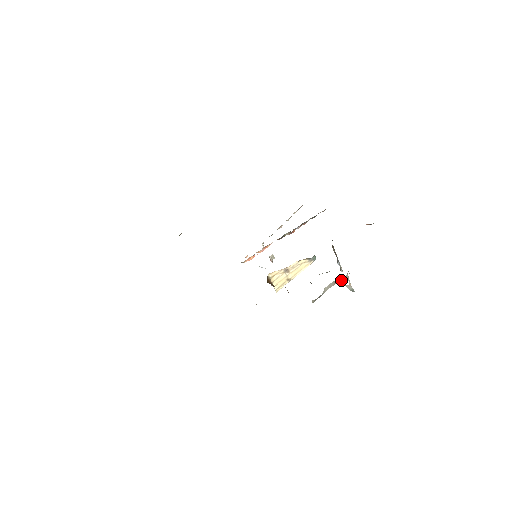
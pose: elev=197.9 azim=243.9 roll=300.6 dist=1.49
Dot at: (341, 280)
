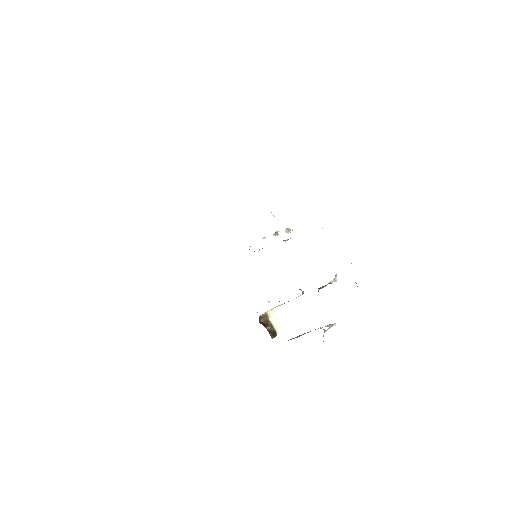
Dot at: (321, 328)
